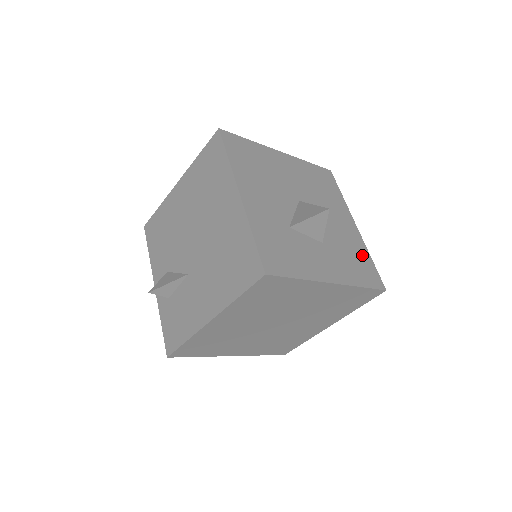
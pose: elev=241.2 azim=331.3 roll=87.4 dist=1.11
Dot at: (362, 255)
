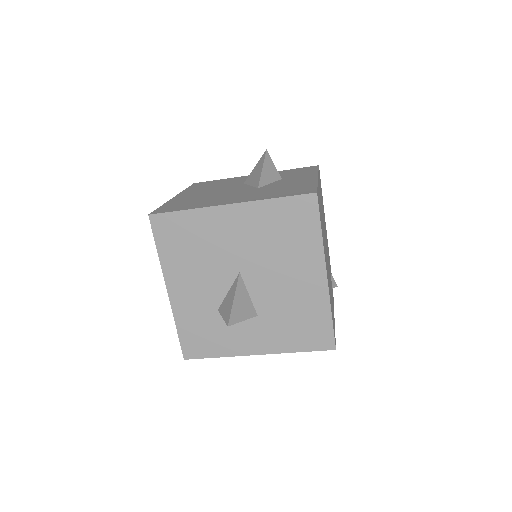
Dot at: (316, 315)
